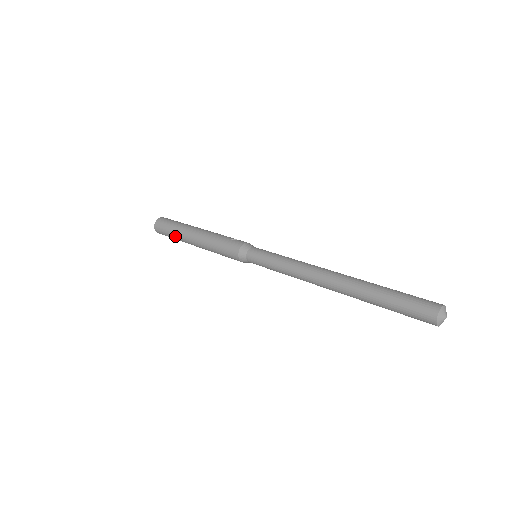
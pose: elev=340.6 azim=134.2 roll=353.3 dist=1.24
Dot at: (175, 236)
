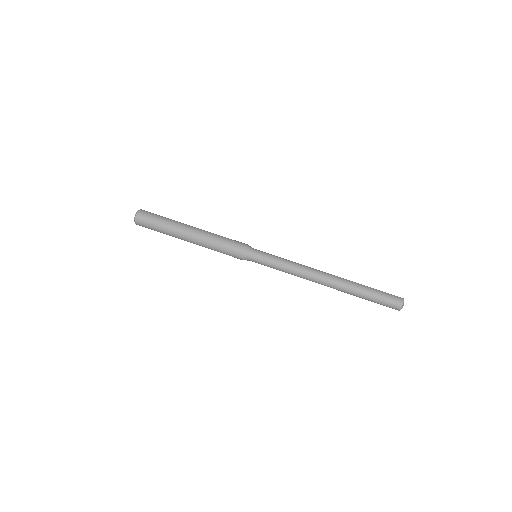
Dot at: (164, 231)
